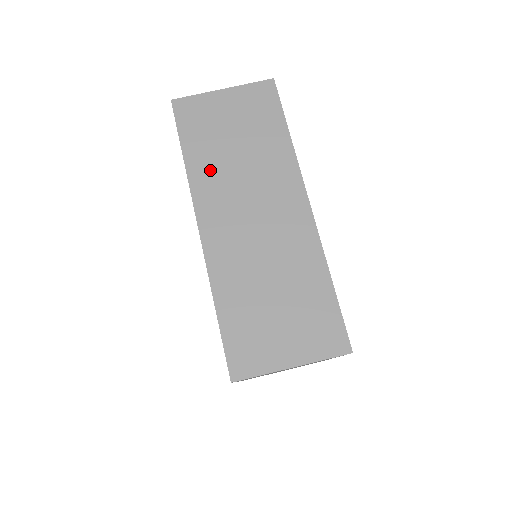
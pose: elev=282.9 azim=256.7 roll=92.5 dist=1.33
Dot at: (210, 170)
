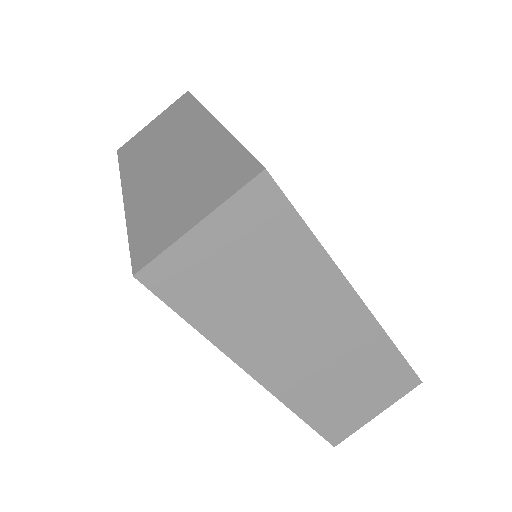
Dot at: (137, 160)
